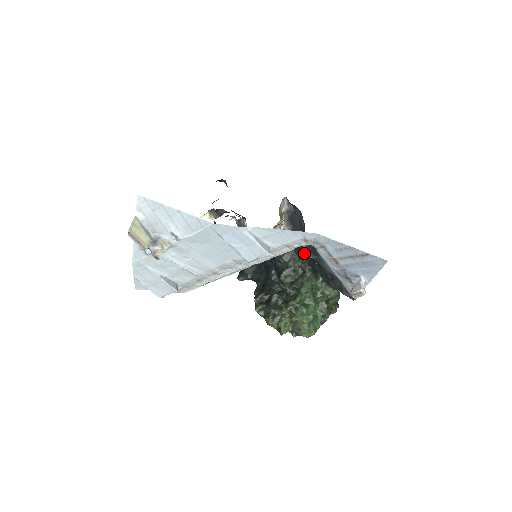
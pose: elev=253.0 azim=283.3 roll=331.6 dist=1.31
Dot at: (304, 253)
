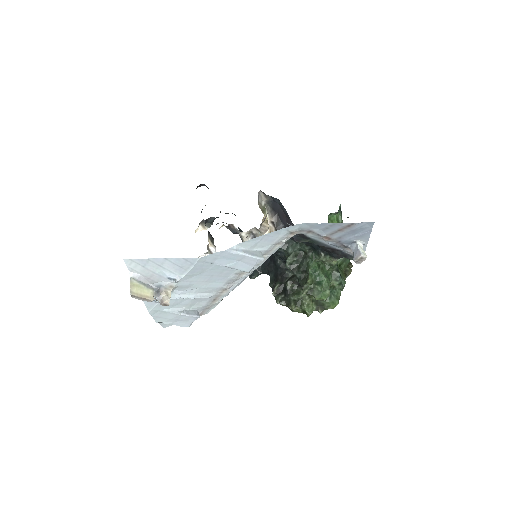
Dot at: (296, 241)
